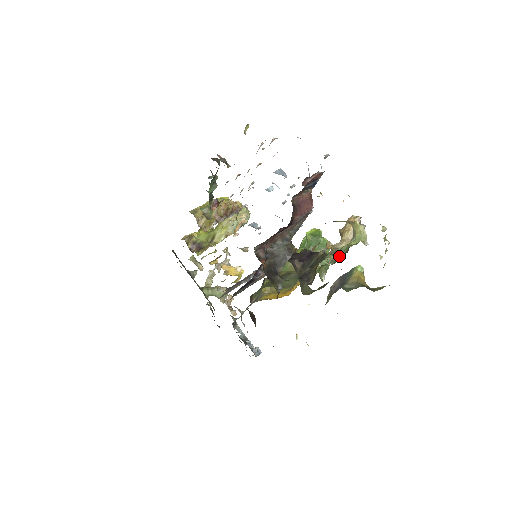
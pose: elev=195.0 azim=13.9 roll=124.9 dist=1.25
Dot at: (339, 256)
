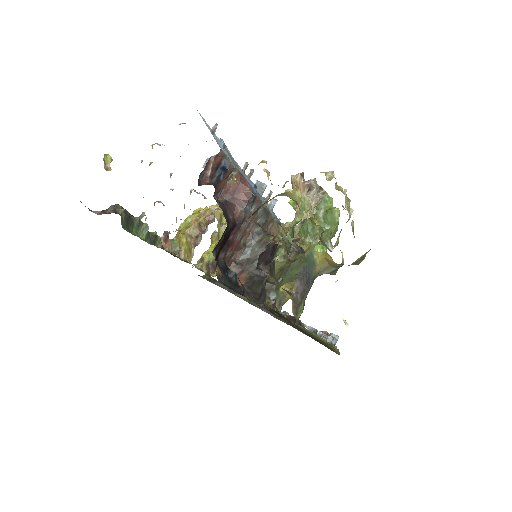
Dot at: (288, 246)
